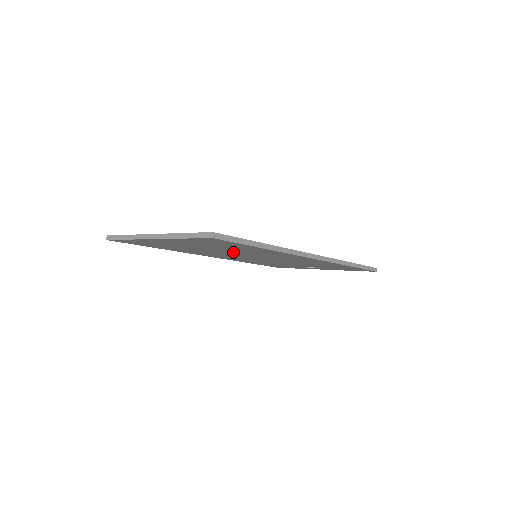
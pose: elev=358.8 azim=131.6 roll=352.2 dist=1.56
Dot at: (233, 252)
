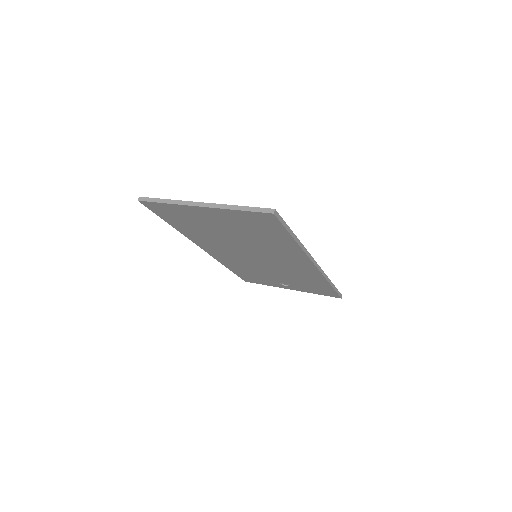
Dot at: (248, 244)
